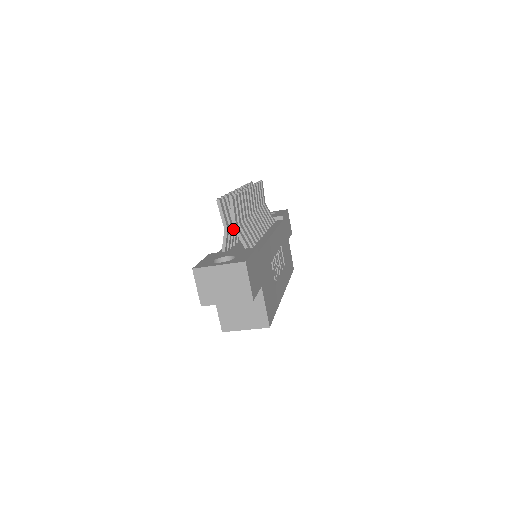
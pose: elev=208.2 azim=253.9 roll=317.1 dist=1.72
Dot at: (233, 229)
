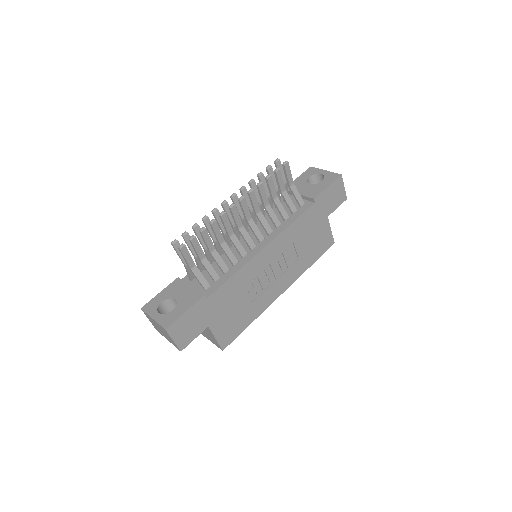
Dot at: (206, 253)
